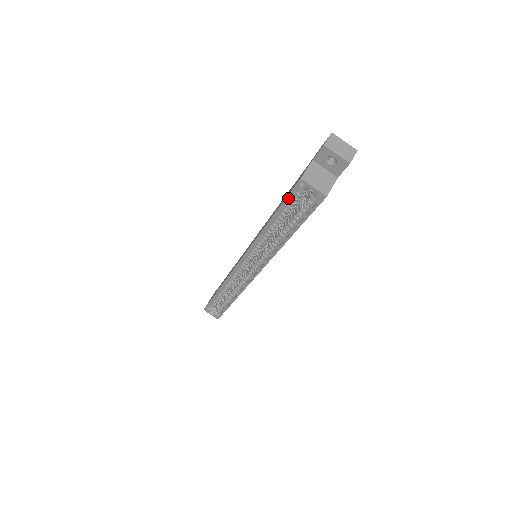
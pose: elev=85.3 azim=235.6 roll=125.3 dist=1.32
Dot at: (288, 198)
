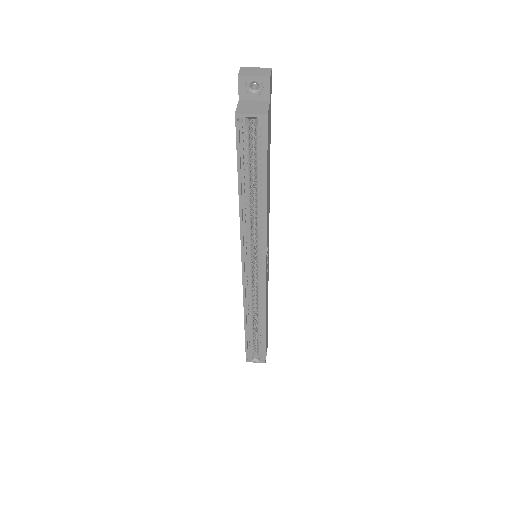
Dot at: (238, 147)
